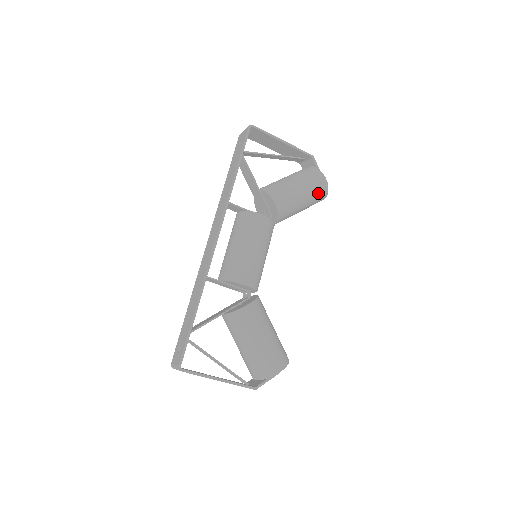
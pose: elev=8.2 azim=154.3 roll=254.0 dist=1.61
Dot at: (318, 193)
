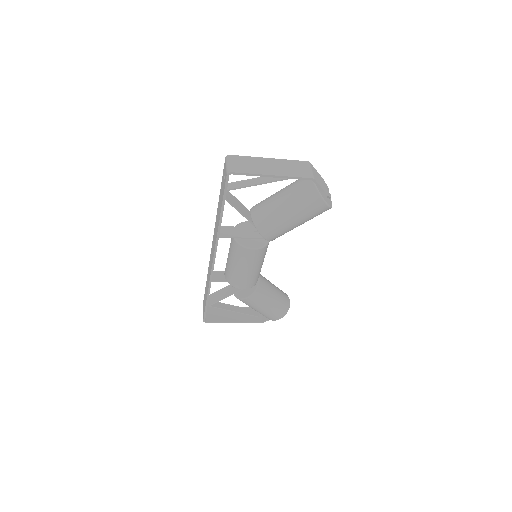
Dot at: (317, 215)
